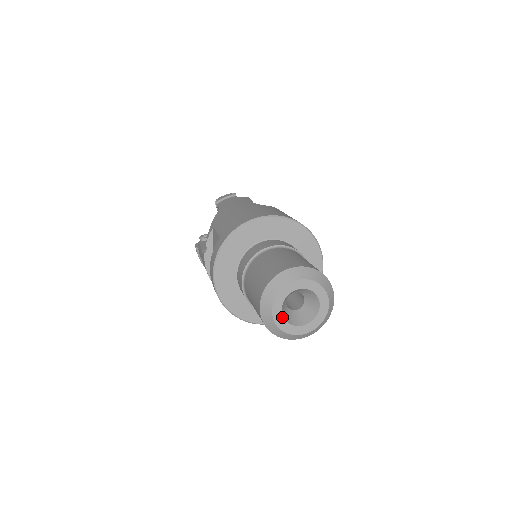
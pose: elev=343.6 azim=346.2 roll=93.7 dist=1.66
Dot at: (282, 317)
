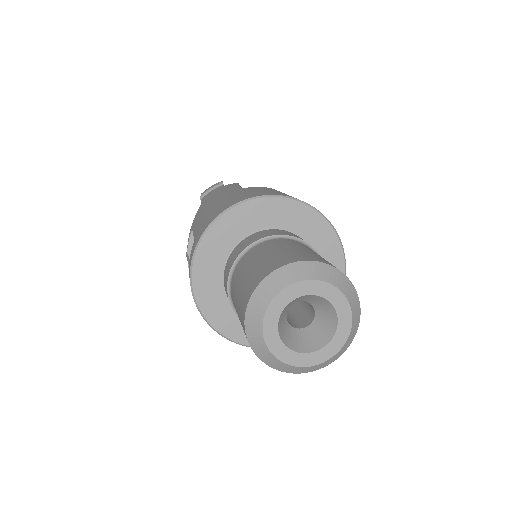
Dot at: (282, 344)
